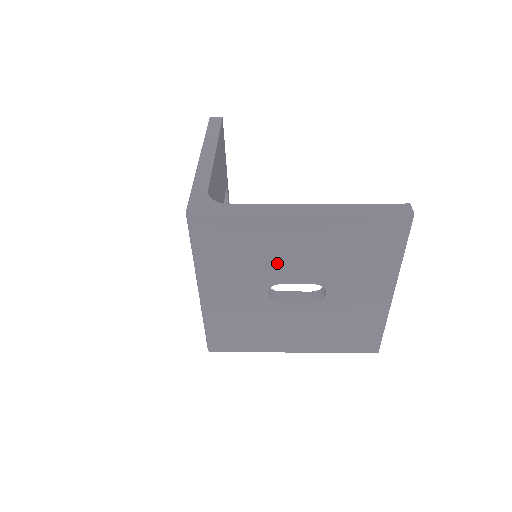
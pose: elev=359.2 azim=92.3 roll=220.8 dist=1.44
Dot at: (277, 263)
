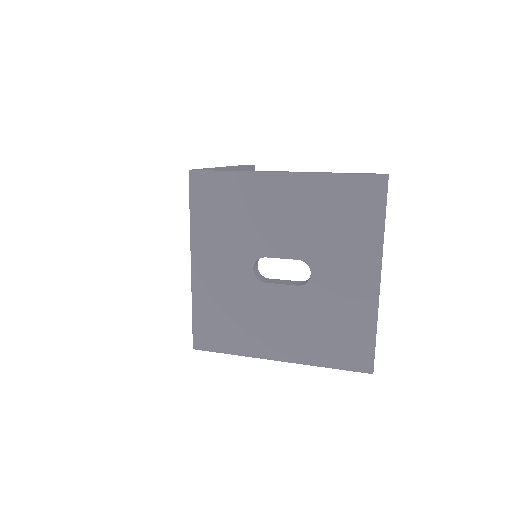
Dot at: (263, 230)
